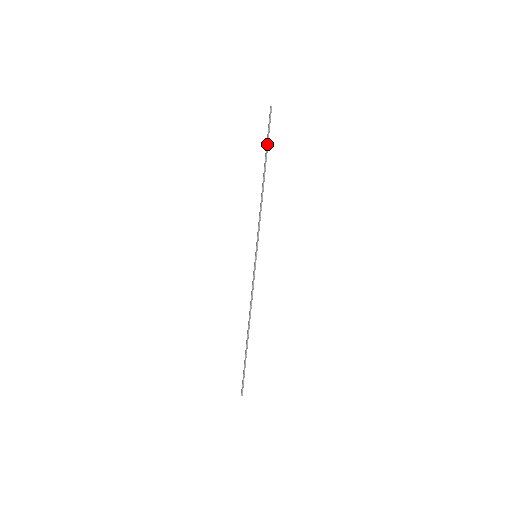
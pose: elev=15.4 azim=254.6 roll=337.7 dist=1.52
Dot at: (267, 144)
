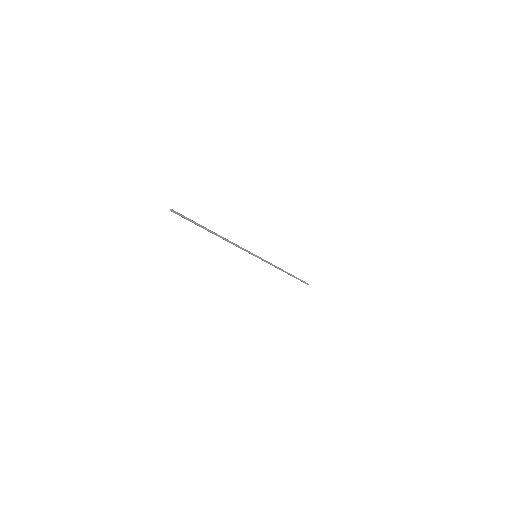
Dot at: (196, 224)
